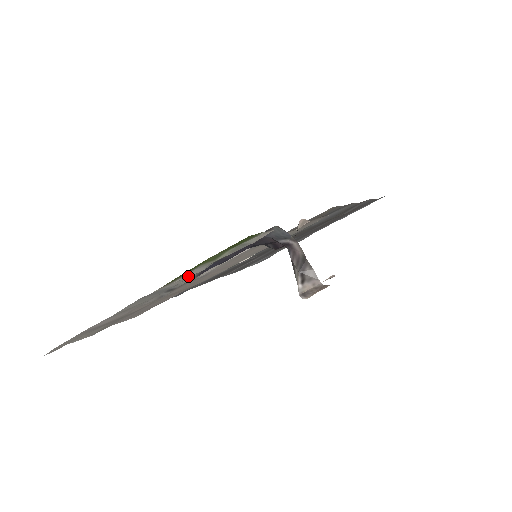
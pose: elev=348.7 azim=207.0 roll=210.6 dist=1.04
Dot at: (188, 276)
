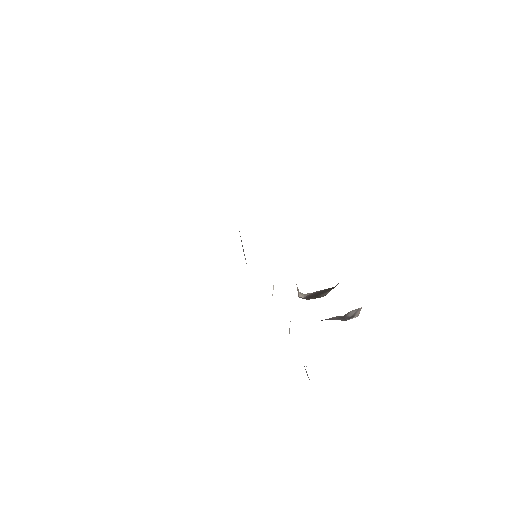
Dot at: occluded
